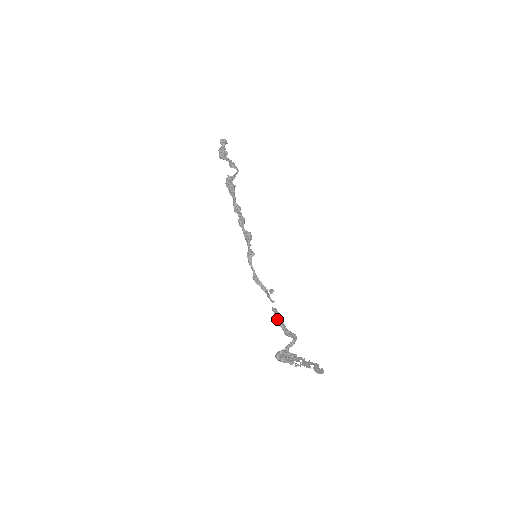
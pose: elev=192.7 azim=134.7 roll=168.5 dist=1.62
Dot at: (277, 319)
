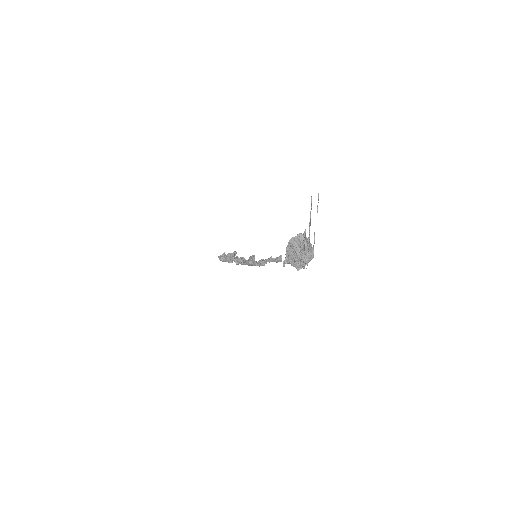
Dot at: occluded
